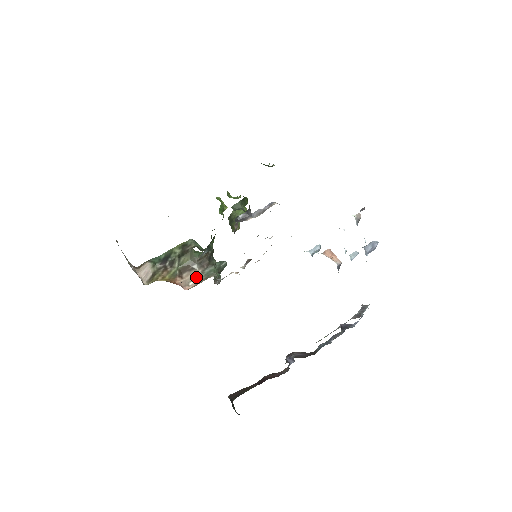
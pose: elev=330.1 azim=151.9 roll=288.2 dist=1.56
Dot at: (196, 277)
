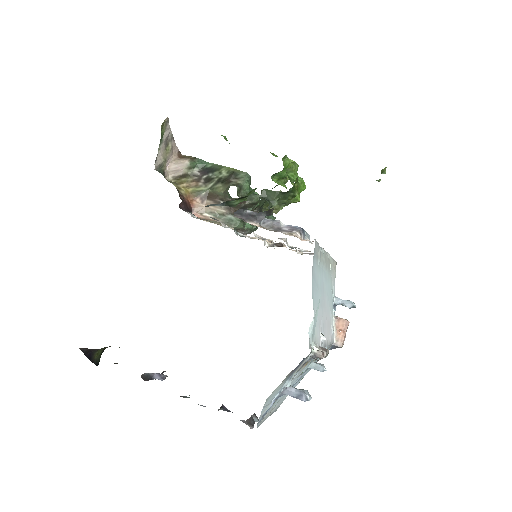
Dot at: (215, 213)
